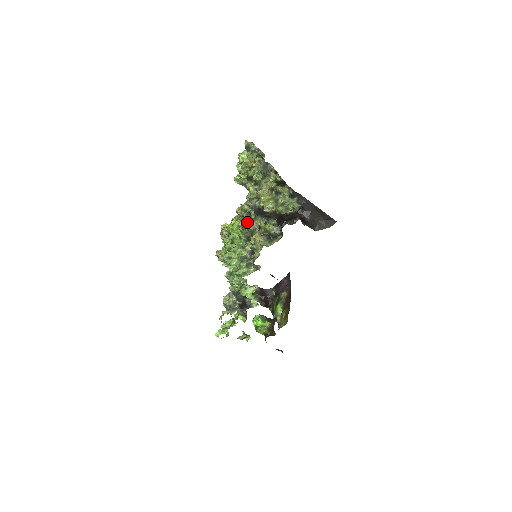
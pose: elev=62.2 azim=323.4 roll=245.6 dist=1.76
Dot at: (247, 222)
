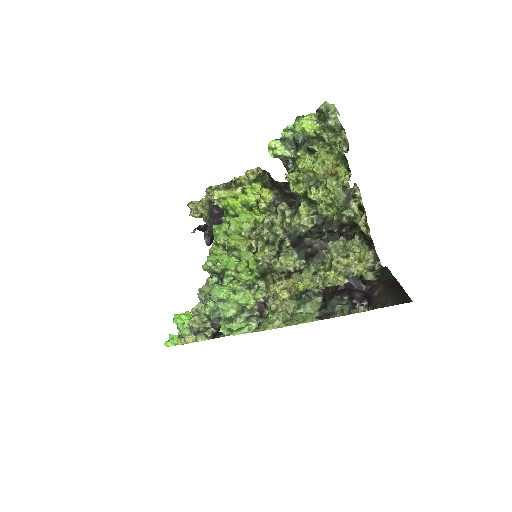
Dot at: (272, 255)
